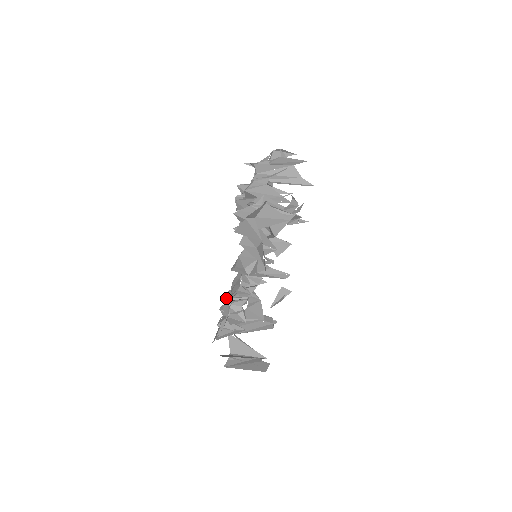
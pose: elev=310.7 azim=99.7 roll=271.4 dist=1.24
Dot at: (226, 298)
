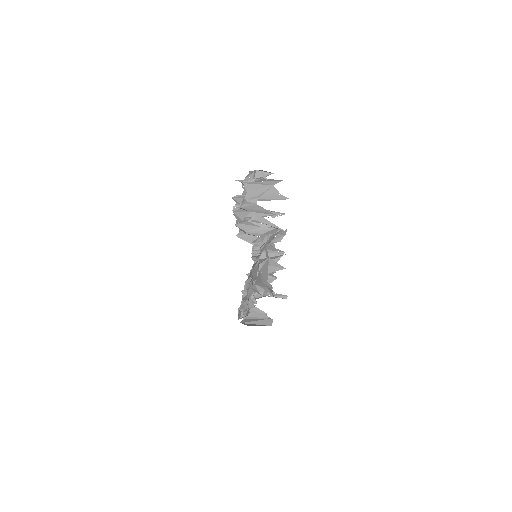
Dot at: (243, 294)
